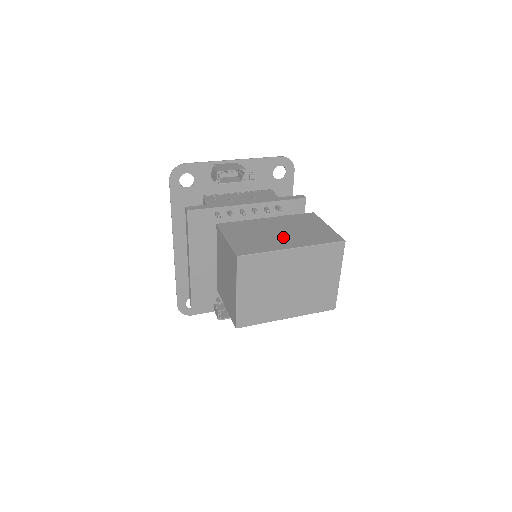
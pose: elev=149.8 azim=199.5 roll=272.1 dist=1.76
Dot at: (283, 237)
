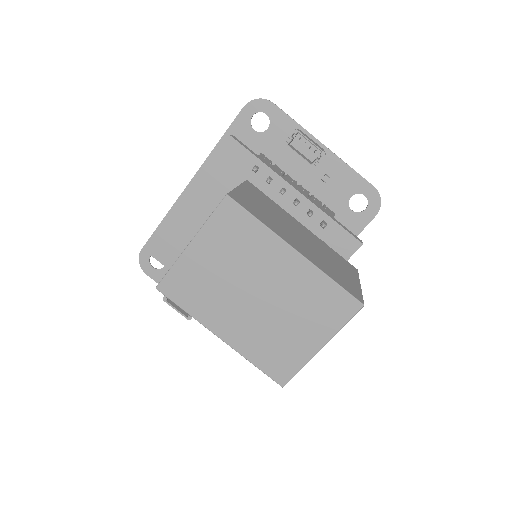
Dot at: (298, 239)
